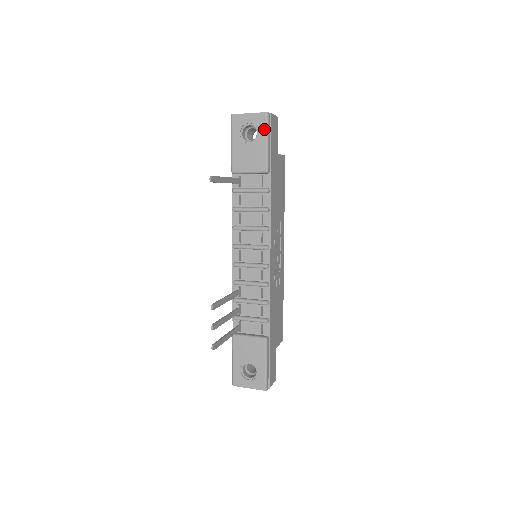
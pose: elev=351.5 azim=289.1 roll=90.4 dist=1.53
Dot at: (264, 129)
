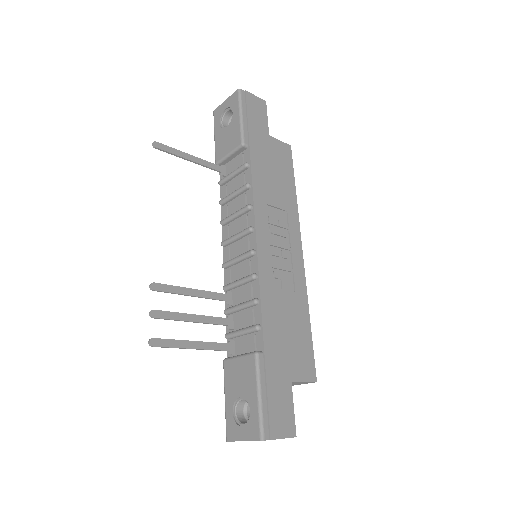
Dot at: (237, 105)
